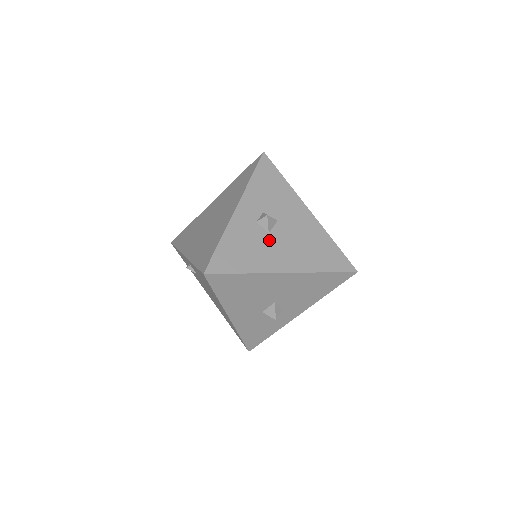
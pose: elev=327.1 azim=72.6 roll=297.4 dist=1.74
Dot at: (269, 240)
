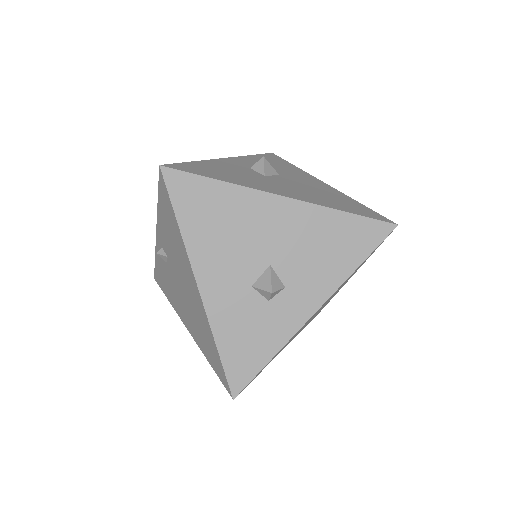
Dot at: (264, 178)
